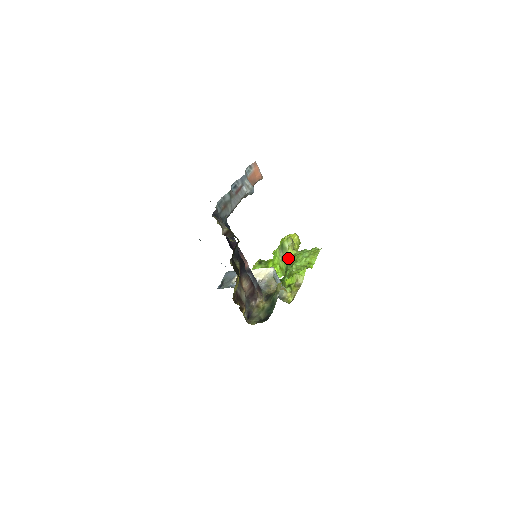
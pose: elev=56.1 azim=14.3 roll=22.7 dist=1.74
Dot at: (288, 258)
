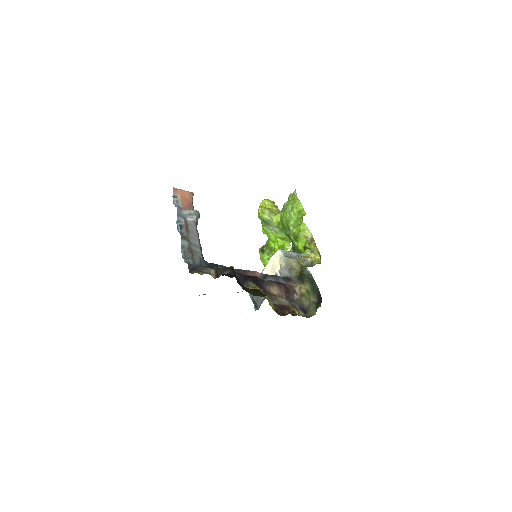
Dot at: (279, 226)
